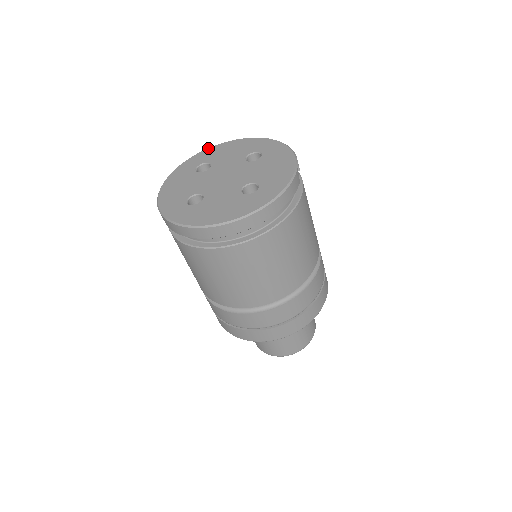
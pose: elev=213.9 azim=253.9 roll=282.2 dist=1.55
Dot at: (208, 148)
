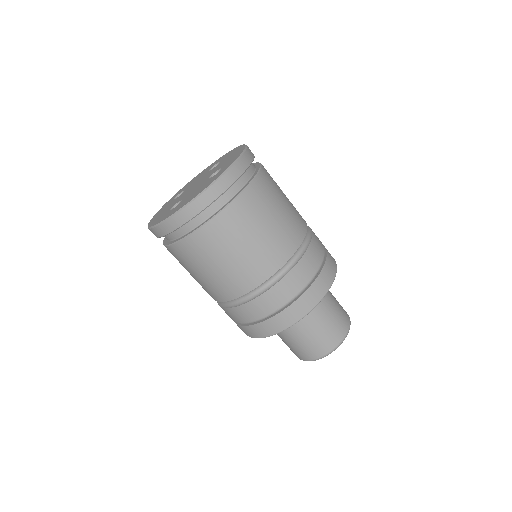
Dot at: occluded
